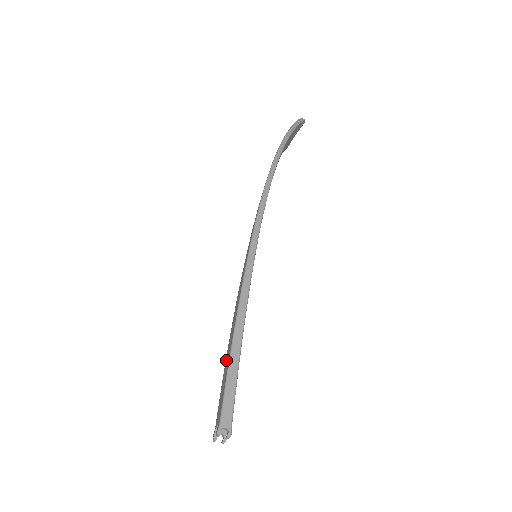
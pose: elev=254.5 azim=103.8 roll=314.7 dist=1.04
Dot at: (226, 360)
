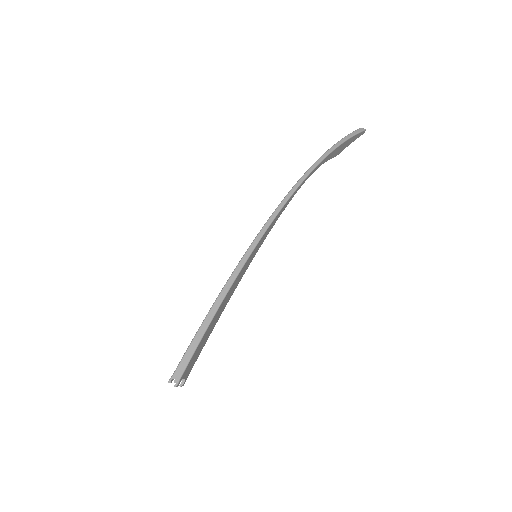
Dot at: occluded
